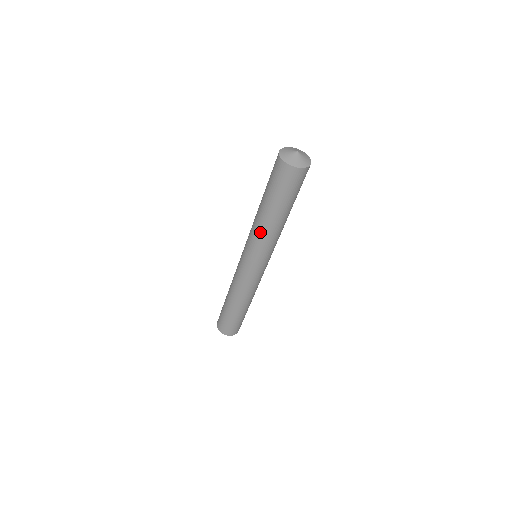
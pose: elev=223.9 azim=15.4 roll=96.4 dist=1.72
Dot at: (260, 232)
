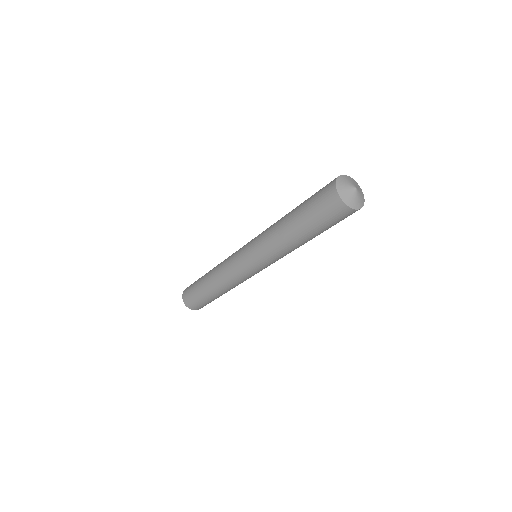
Dot at: (271, 231)
